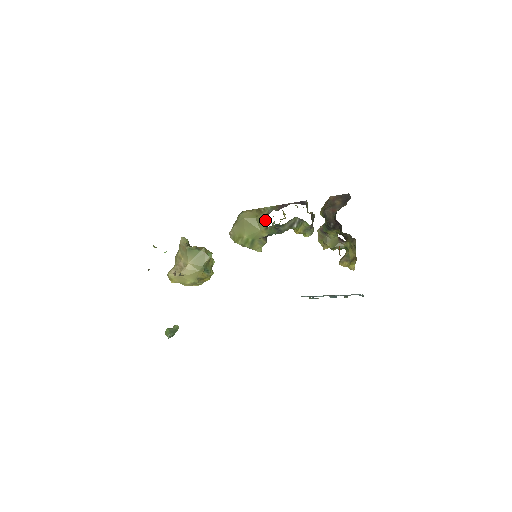
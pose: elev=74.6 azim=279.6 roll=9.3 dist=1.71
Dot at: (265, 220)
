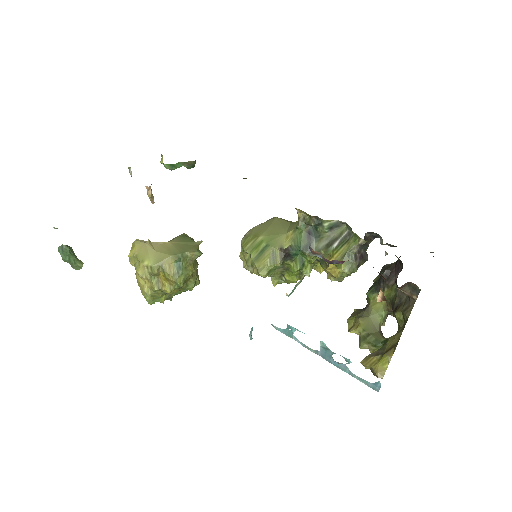
Dot at: occluded
